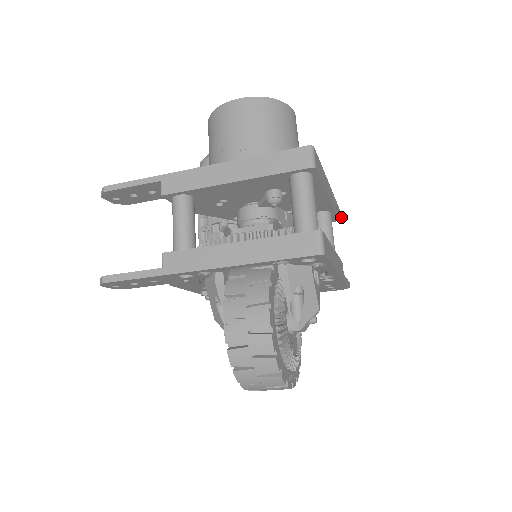
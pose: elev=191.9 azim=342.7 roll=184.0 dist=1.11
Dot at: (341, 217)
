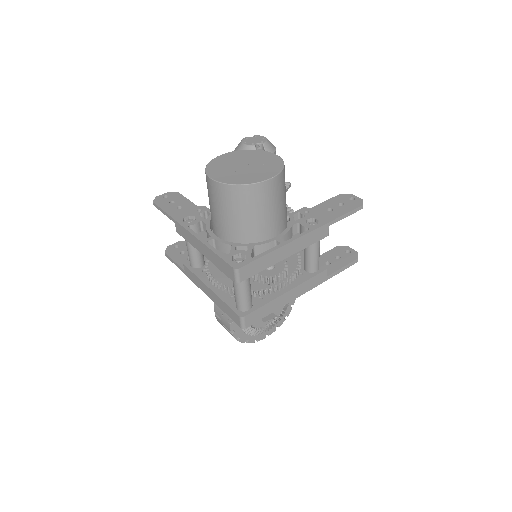
Dot at: (360, 209)
